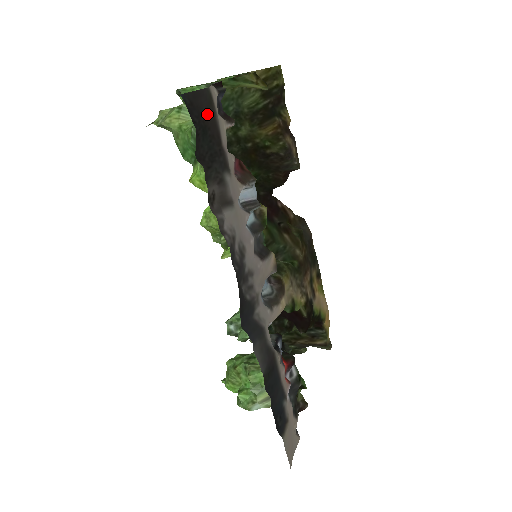
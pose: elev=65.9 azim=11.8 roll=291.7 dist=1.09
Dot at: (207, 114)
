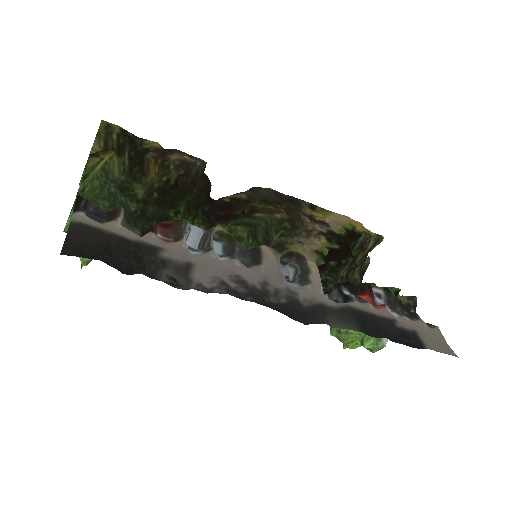
Dot at: (94, 239)
